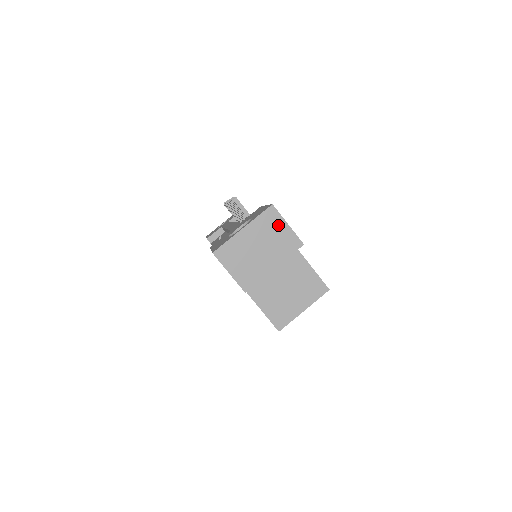
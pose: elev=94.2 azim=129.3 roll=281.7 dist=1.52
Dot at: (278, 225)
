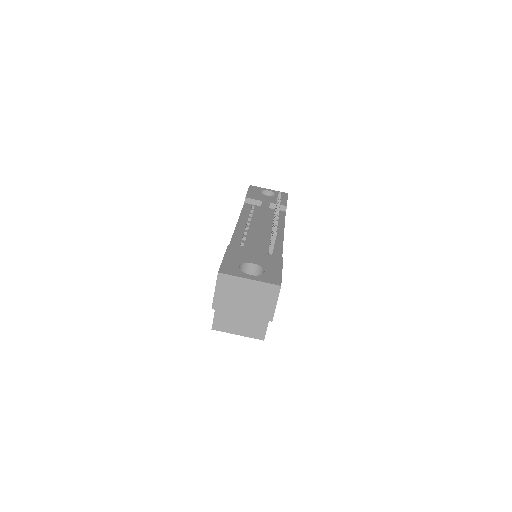
Dot at: (271, 298)
